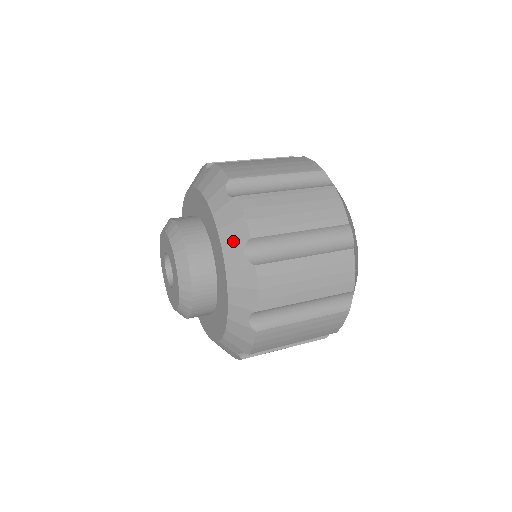
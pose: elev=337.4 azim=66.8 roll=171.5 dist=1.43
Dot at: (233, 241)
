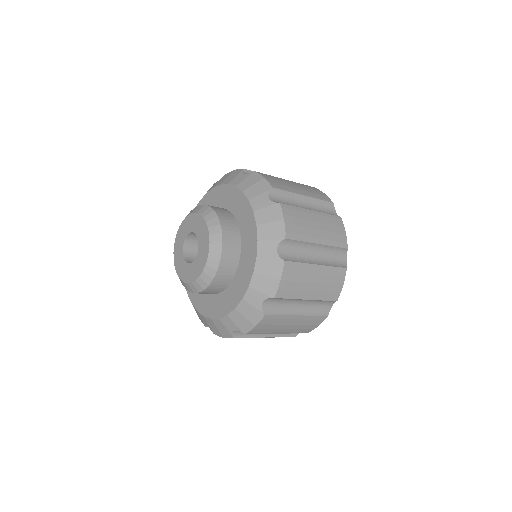
Dot at: (269, 237)
